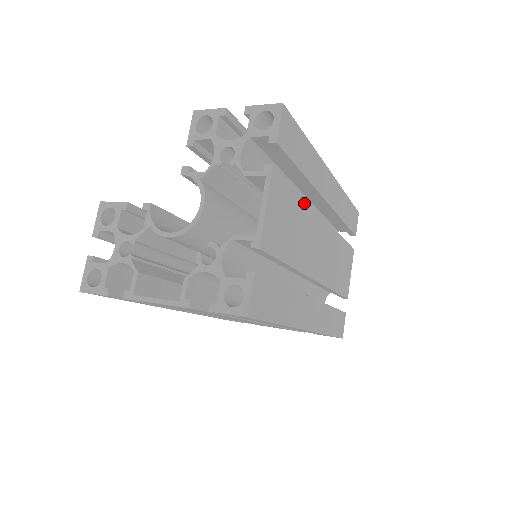
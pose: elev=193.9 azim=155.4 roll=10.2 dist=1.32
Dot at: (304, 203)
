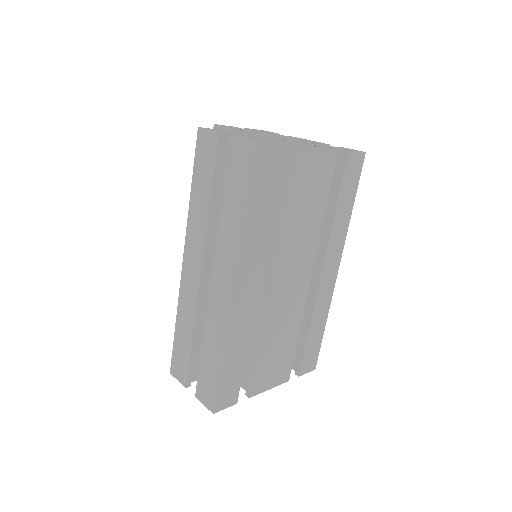
Dot at: occluded
